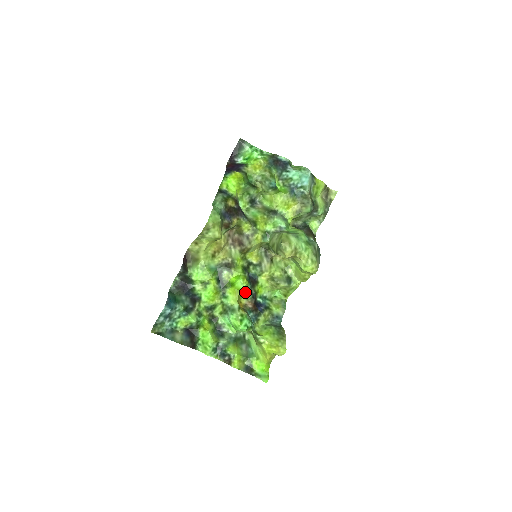
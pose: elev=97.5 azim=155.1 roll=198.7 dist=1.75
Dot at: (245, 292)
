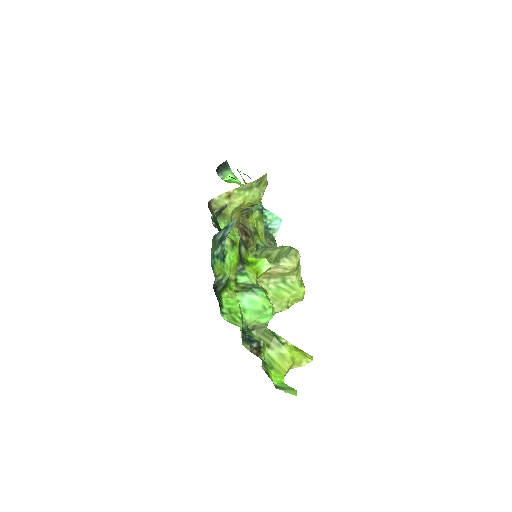
Dot at: occluded
